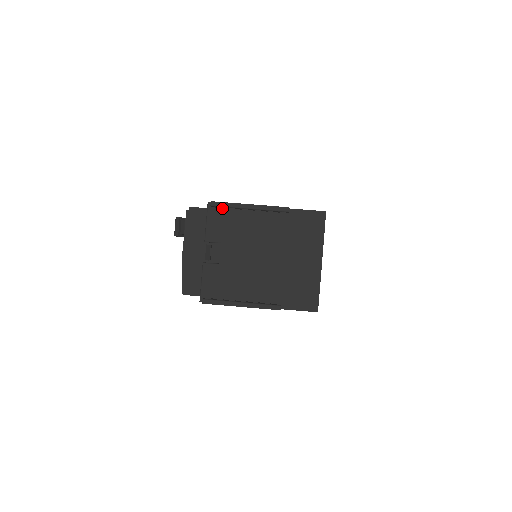
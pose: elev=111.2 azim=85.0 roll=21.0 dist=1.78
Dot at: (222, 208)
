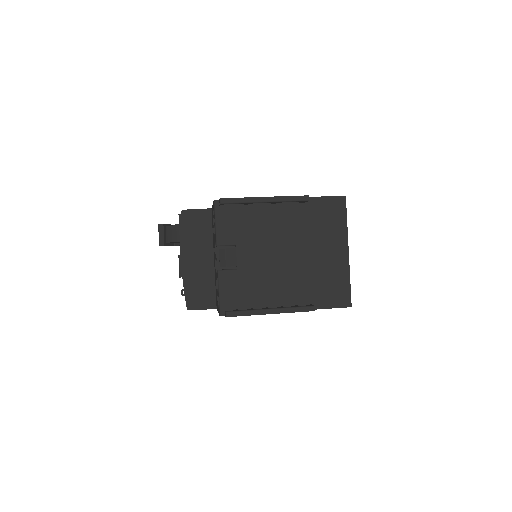
Dot at: (231, 205)
